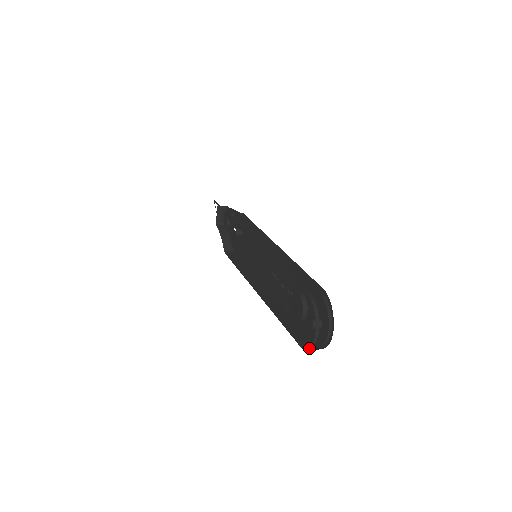
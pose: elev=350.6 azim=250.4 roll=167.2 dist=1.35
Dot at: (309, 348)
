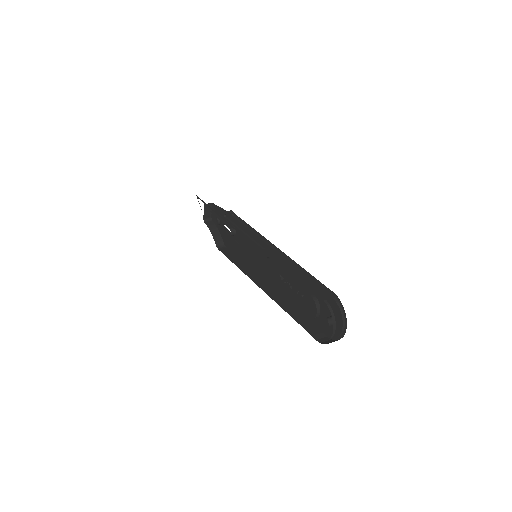
Dot at: (324, 341)
